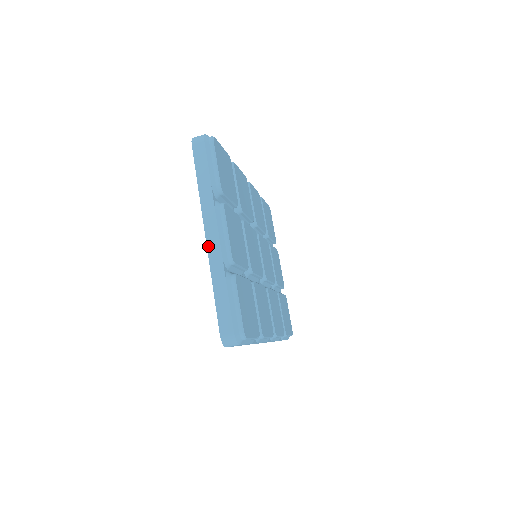
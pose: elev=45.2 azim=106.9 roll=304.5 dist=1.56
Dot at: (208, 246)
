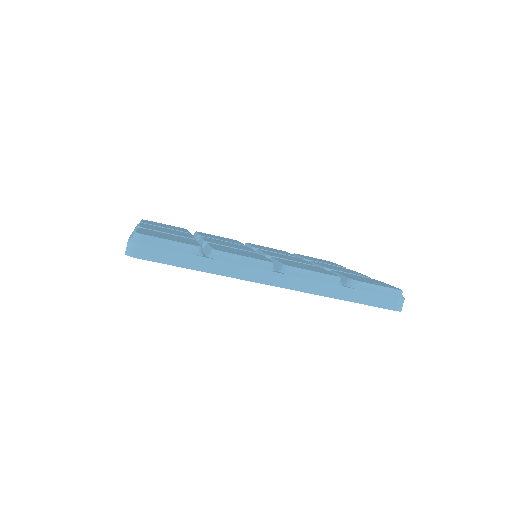
Dot at: occluded
